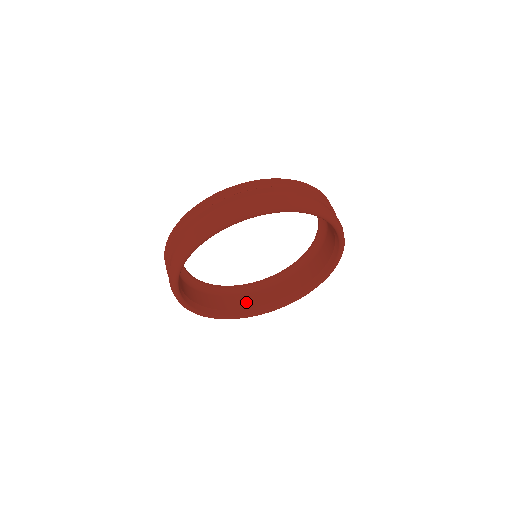
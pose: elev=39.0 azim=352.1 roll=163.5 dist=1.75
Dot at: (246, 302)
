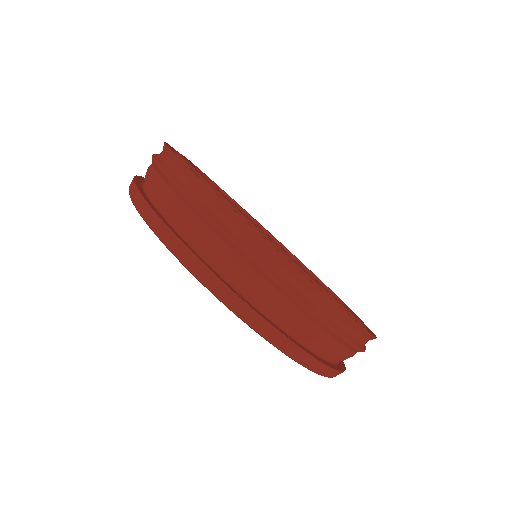
Dot at: occluded
